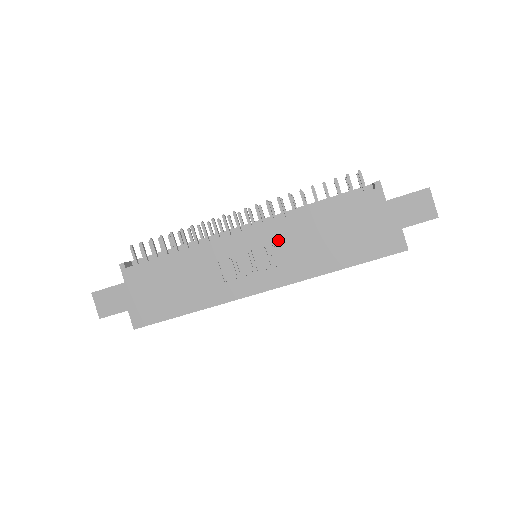
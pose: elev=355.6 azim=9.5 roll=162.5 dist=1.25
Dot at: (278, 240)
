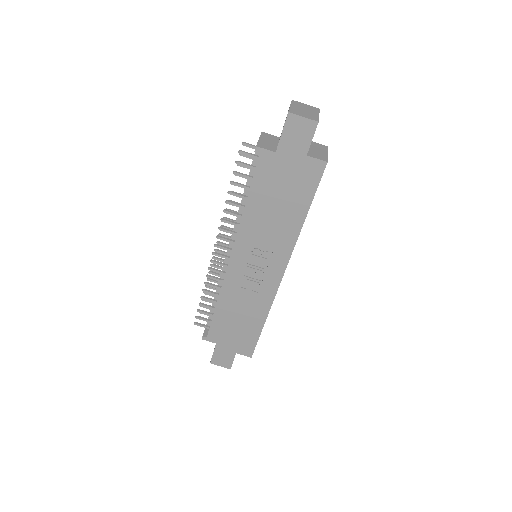
Dot at: (252, 243)
